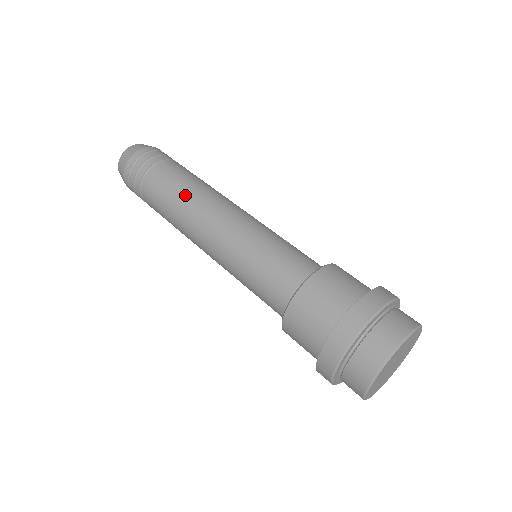
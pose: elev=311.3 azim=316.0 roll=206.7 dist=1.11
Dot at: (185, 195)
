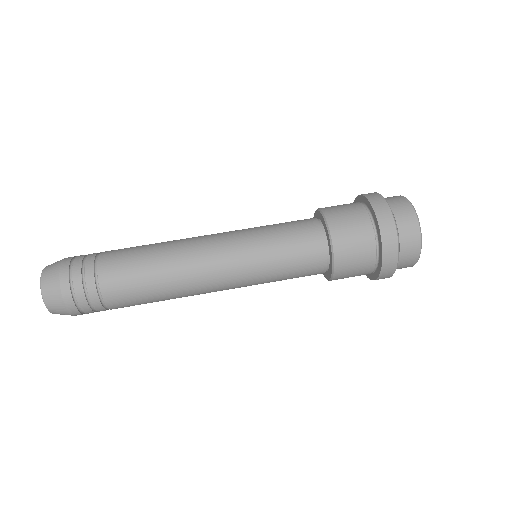
Dot at: (162, 269)
